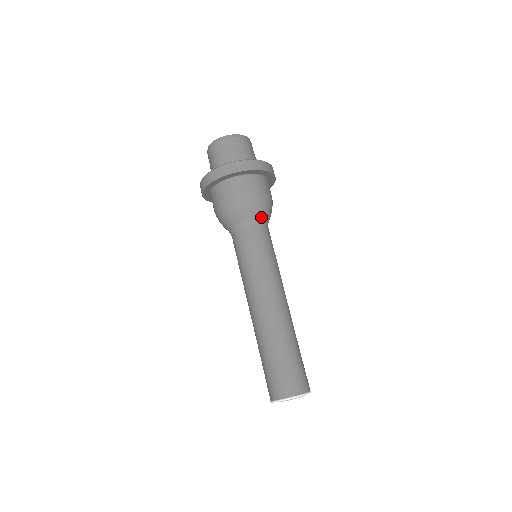
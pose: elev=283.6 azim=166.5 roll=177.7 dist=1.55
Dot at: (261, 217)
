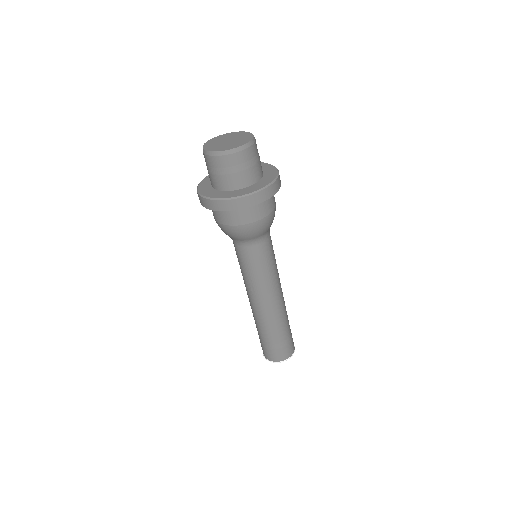
Dot at: occluded
